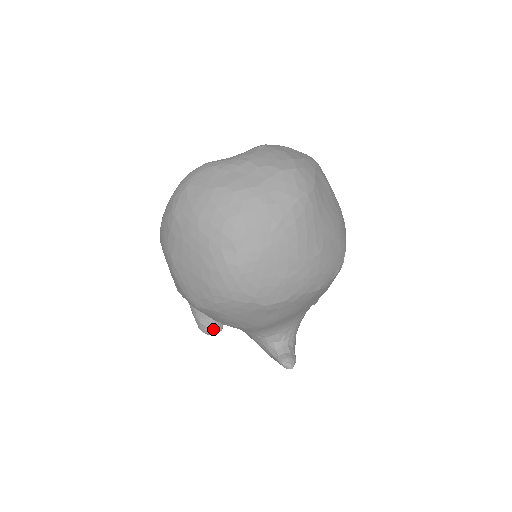
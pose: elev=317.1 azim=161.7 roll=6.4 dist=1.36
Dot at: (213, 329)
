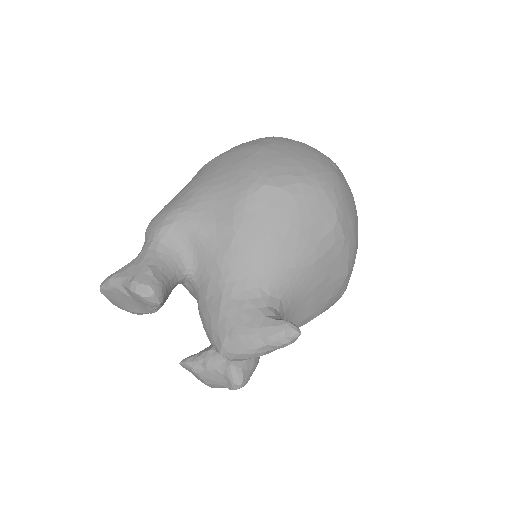
Dot at: (161, 288)
